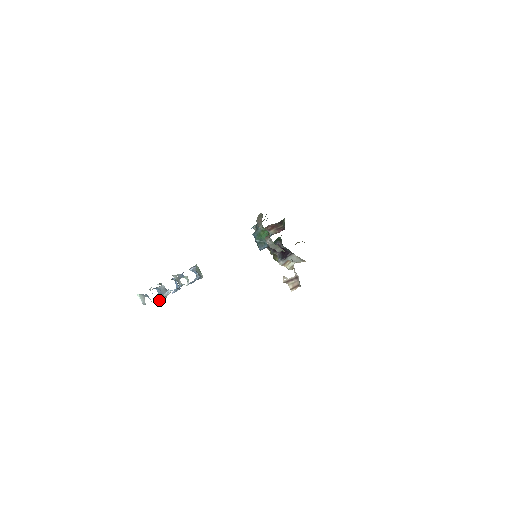
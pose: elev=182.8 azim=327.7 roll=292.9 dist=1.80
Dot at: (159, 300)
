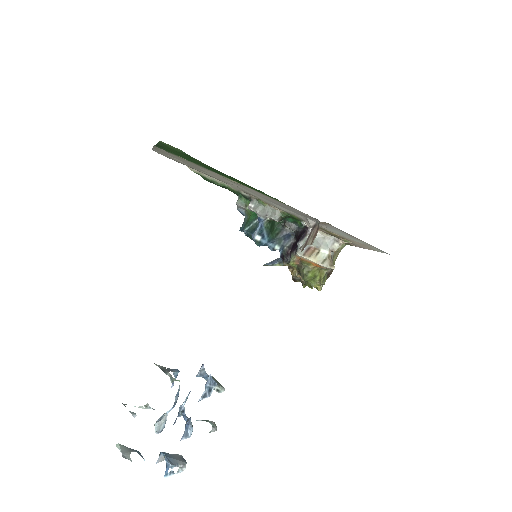
Dot at: (168, 473)
